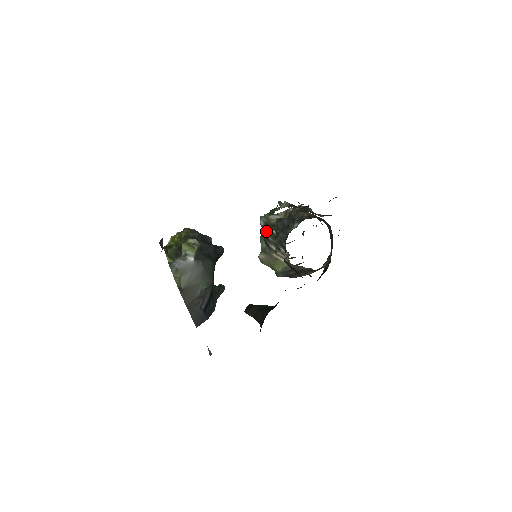
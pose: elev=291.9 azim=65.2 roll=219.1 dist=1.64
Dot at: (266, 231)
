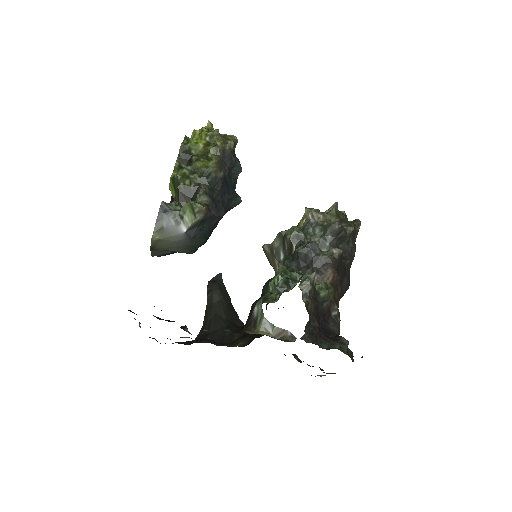
Dot at: (267, 288)
